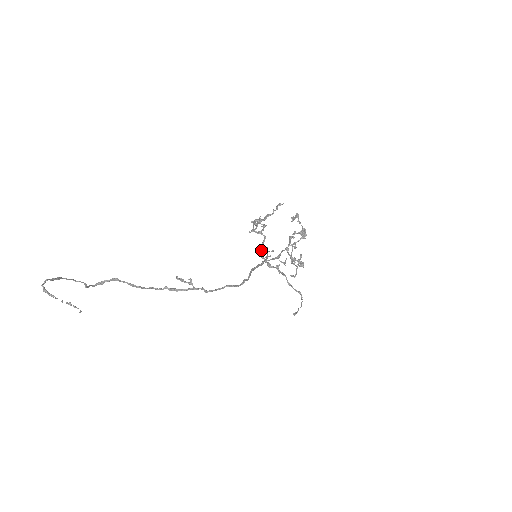
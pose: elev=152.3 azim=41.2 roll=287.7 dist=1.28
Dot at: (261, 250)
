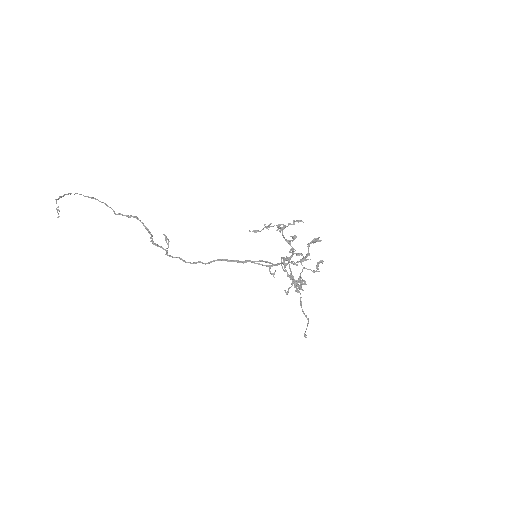
Dot at: (283, 257)
